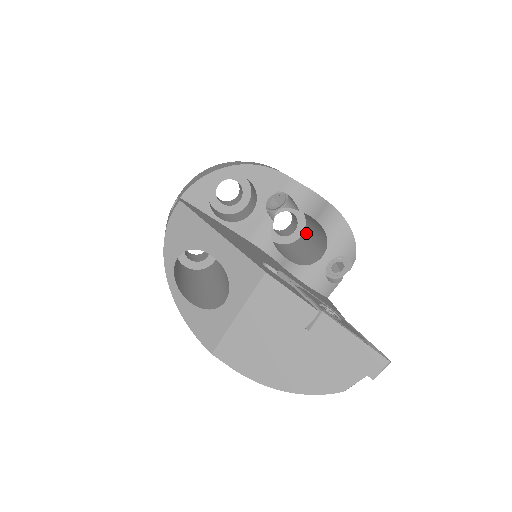
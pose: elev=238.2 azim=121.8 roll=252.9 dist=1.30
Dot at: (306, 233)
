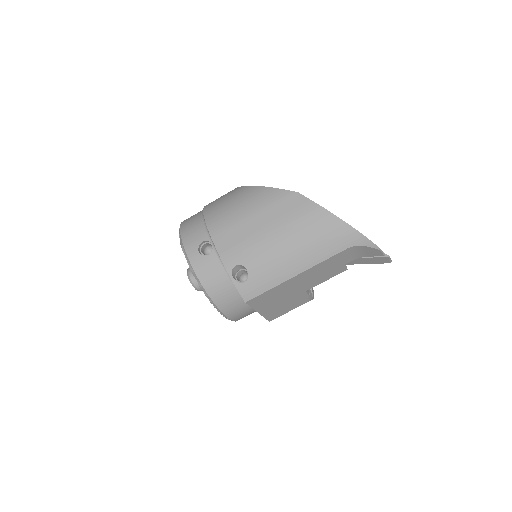
Dot at: occluded
